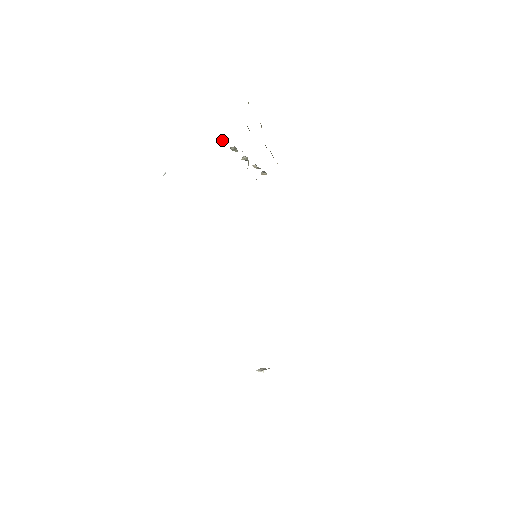
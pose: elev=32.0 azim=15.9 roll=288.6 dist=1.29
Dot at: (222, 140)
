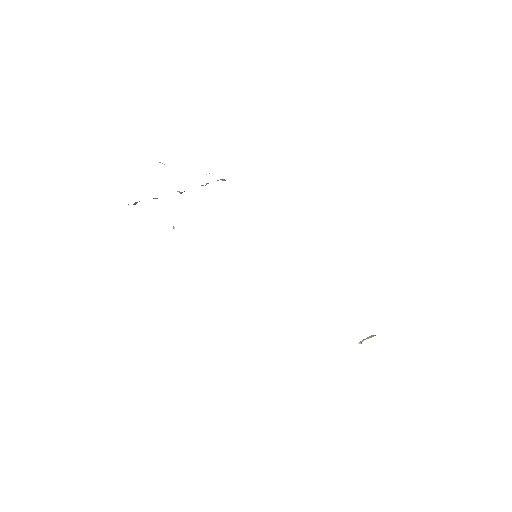
Dot at: (136, 203)
